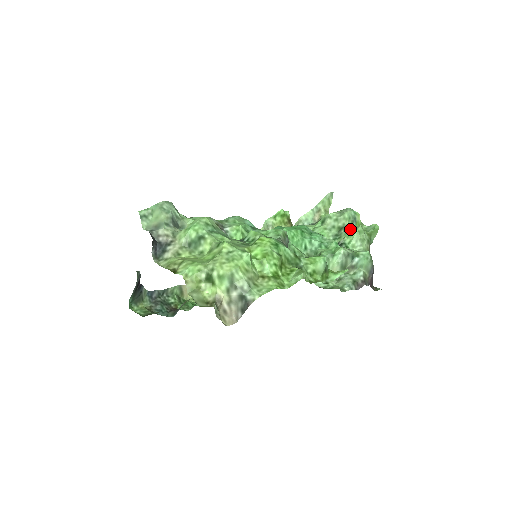
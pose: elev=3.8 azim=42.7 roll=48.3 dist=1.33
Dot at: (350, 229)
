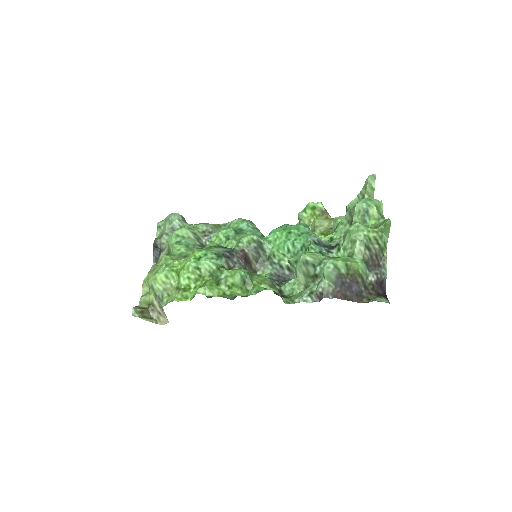
Dot at: (351, 226)
